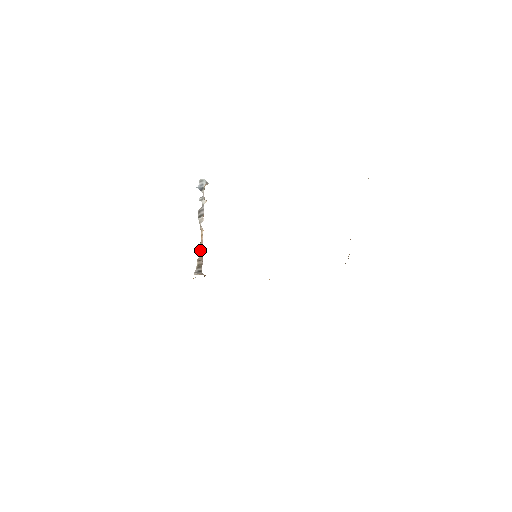
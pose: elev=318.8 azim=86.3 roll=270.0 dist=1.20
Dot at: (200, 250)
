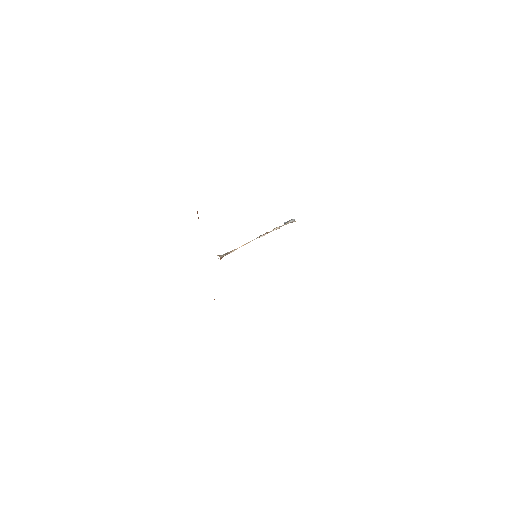
Dot at: (237, 248)
